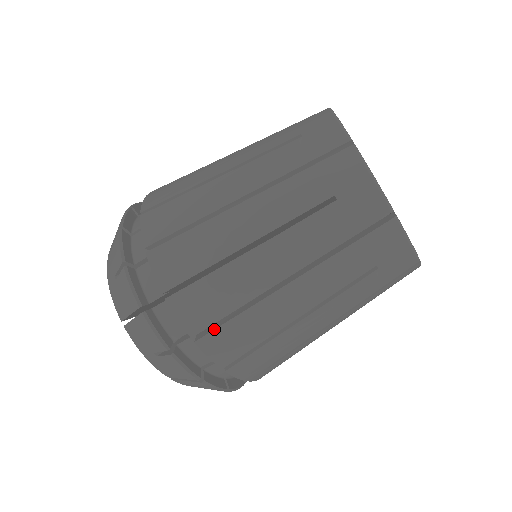
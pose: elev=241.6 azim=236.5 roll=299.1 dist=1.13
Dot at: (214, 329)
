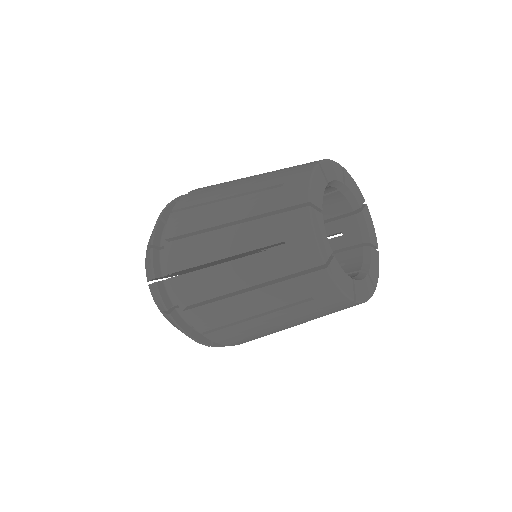
Dot at: occluded
